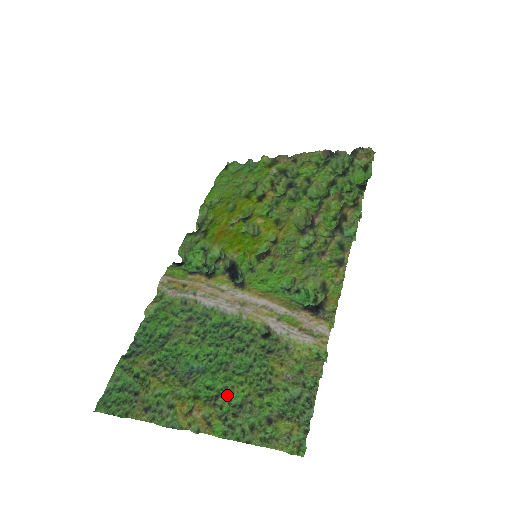
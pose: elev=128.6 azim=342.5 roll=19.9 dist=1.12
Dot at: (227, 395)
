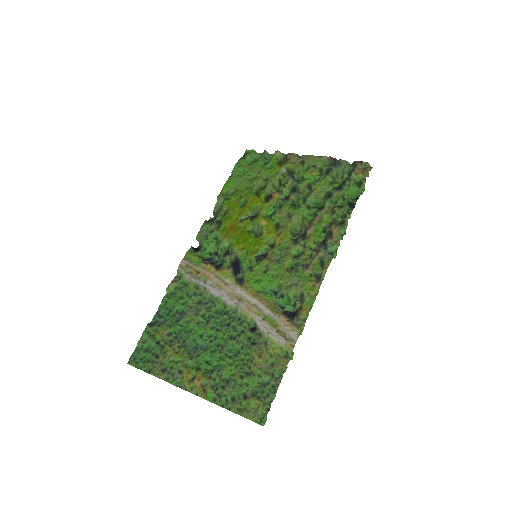
Dot at: (219, 371)
